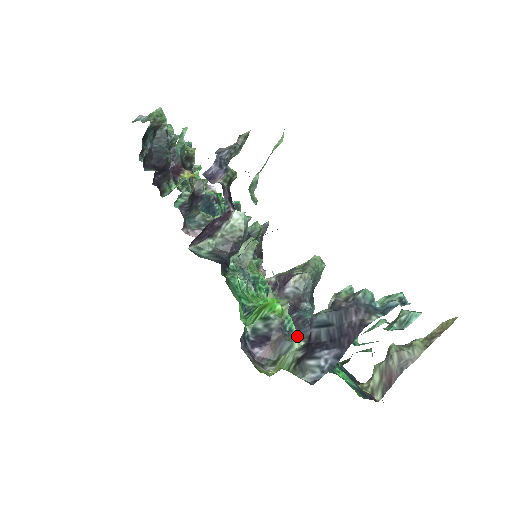
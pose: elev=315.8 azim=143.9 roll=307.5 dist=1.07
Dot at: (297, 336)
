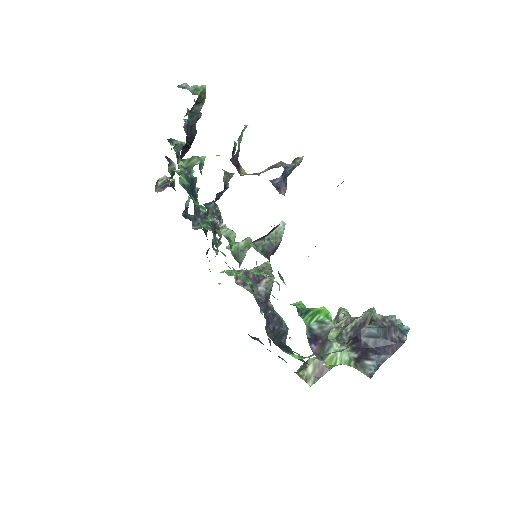
Dot at: occluded
